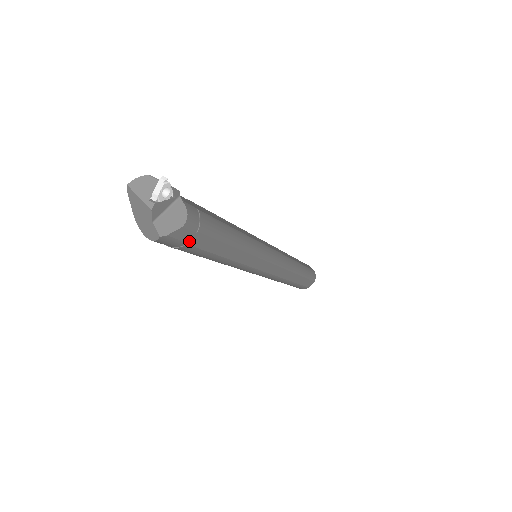
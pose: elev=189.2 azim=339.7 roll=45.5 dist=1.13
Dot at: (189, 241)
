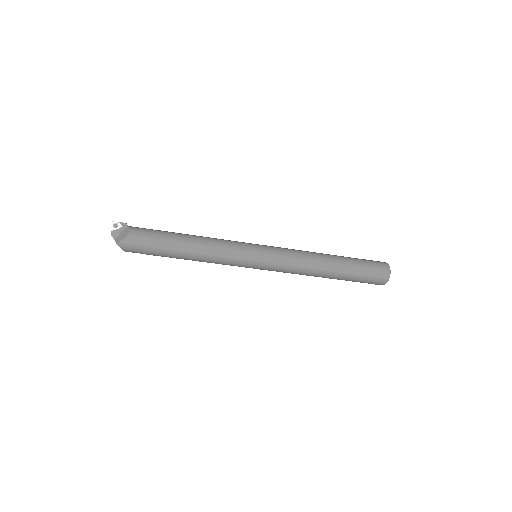
Dot at: (141, 244)
